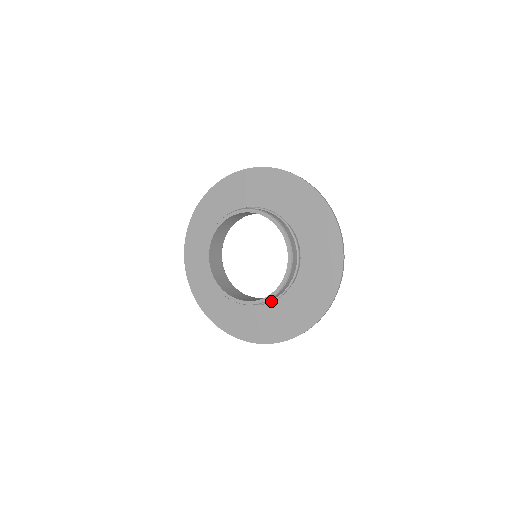
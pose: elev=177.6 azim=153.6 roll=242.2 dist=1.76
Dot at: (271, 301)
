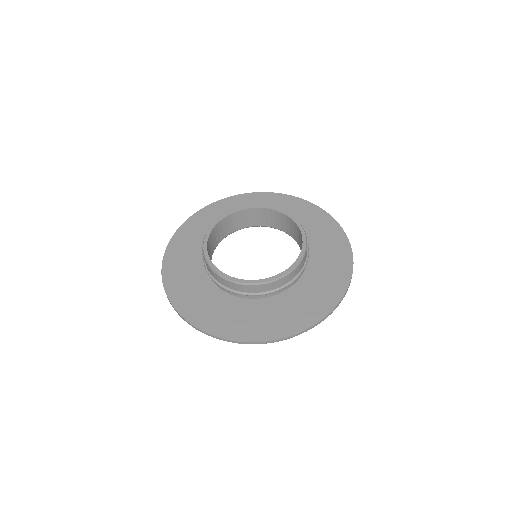
Dot at: (308, 254)
